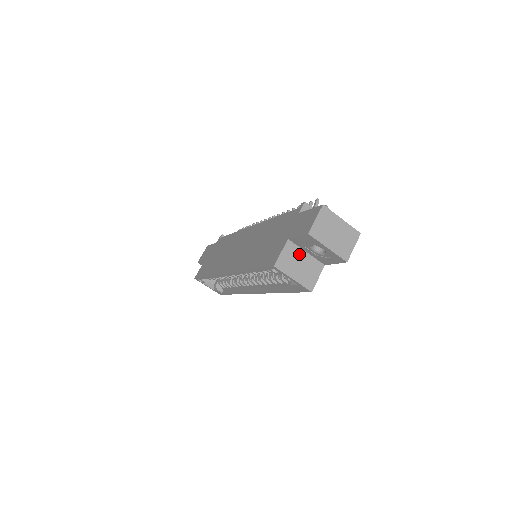
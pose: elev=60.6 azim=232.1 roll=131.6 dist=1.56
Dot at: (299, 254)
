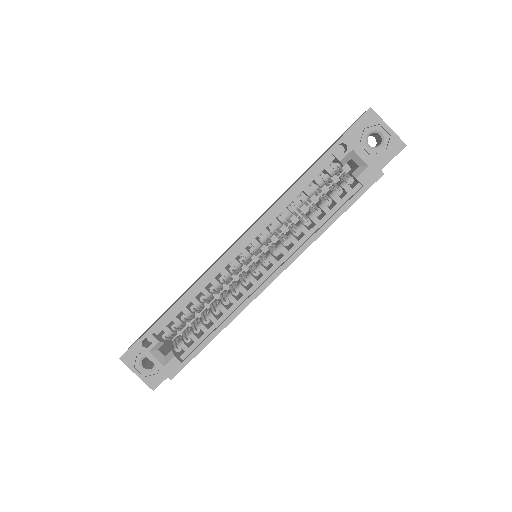
Dot at: occluded
